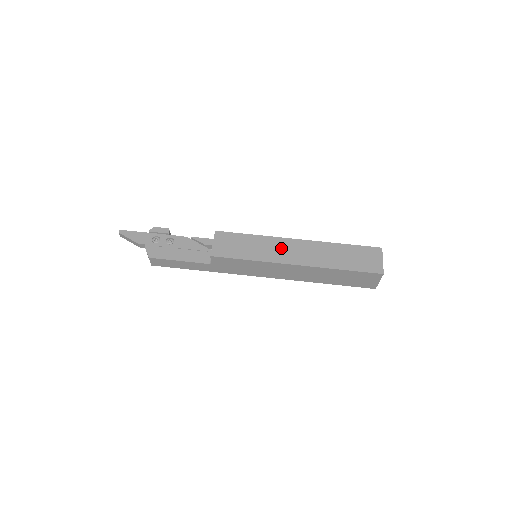
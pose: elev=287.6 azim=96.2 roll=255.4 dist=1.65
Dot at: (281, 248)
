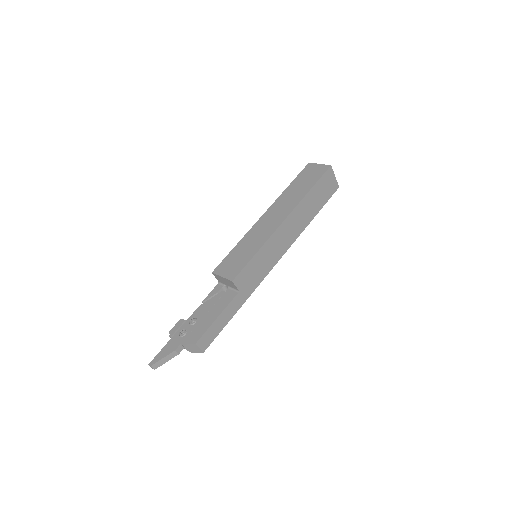
Dot at: (263, 227)
